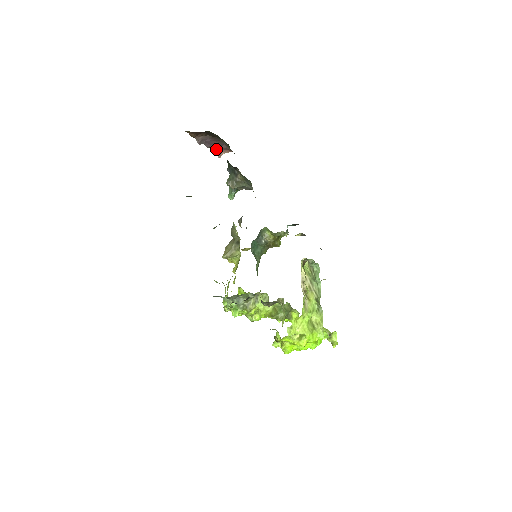
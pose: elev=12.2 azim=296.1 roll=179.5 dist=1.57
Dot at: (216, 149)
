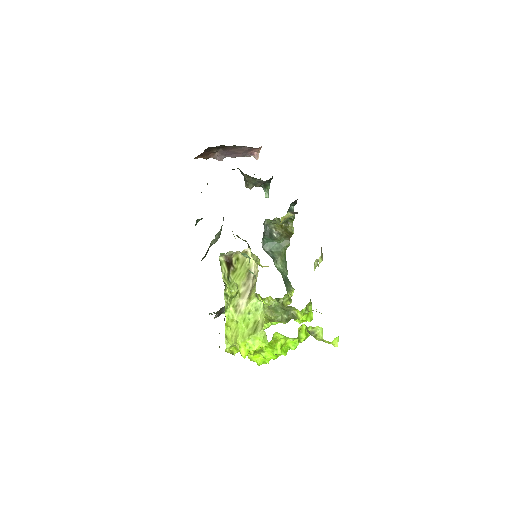
Dot at: (246, 154)
